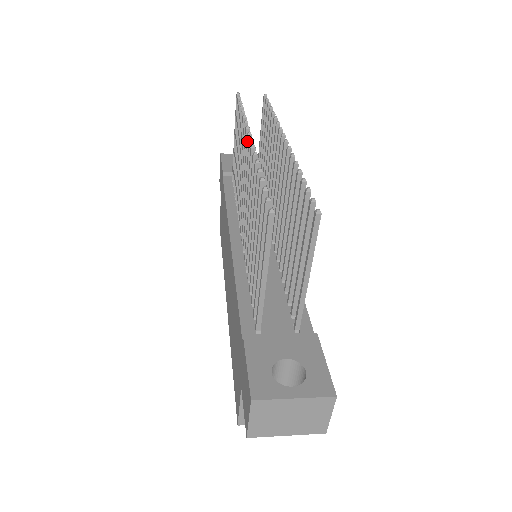
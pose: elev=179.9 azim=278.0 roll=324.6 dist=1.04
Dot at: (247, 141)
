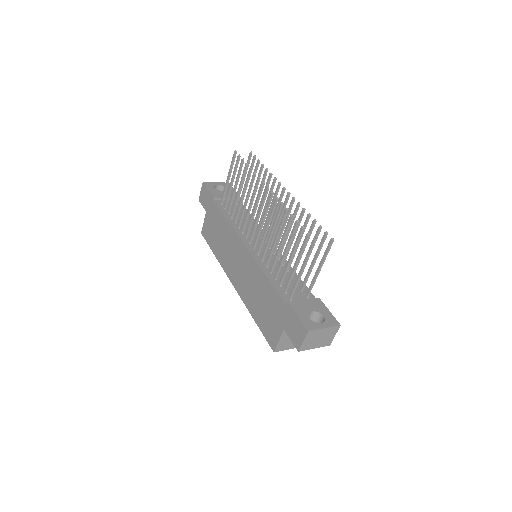
Dot at: (266, 192)
